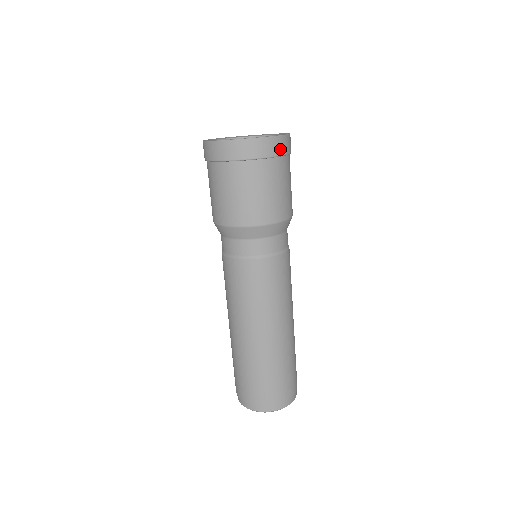
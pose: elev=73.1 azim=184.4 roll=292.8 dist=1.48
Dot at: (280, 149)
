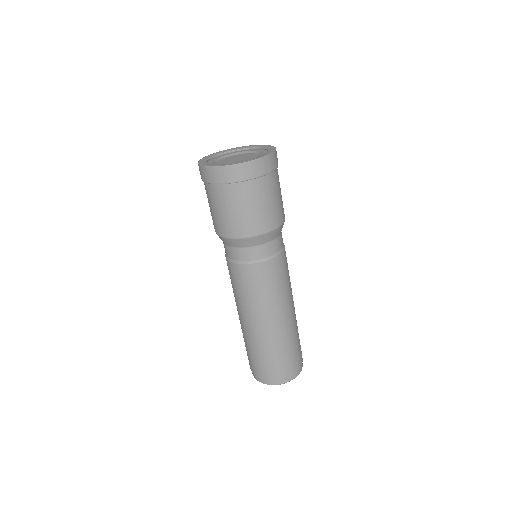
Dot at: (234, 176)
